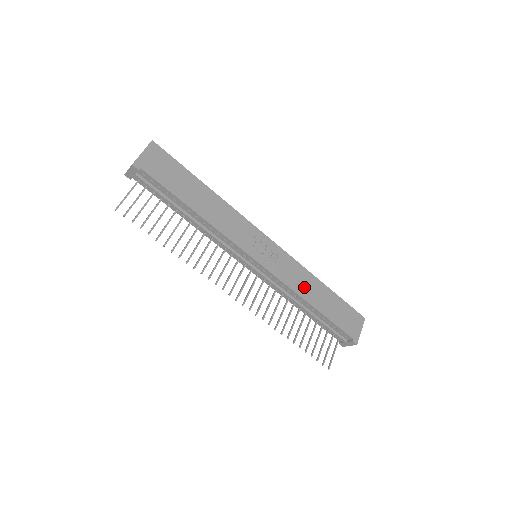
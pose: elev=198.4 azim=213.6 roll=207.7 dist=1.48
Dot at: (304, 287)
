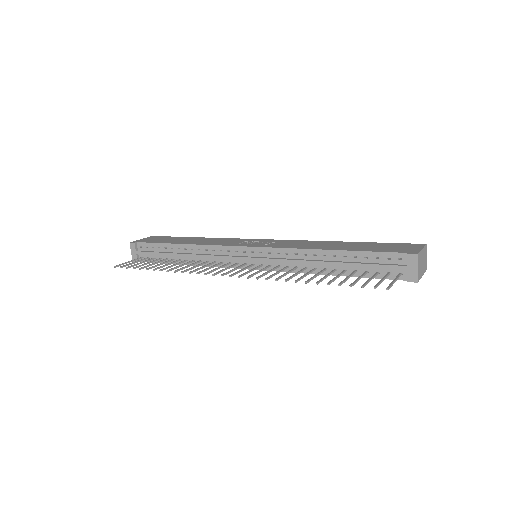
Dot at: (313, 246)
